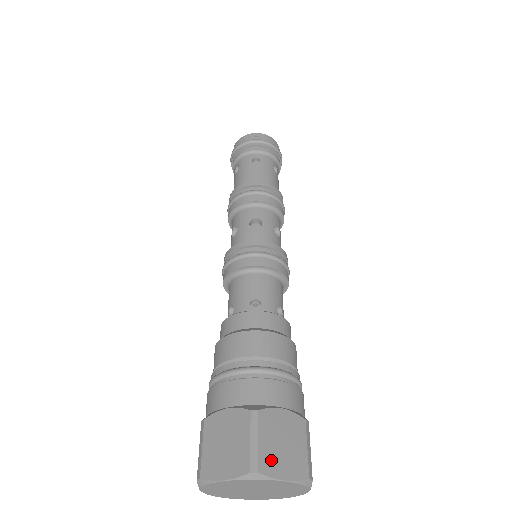
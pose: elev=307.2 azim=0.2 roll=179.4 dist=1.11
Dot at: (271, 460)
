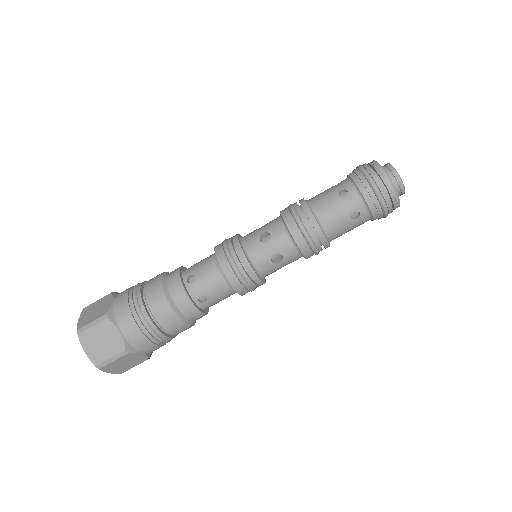
Dot at: (111, 367)
